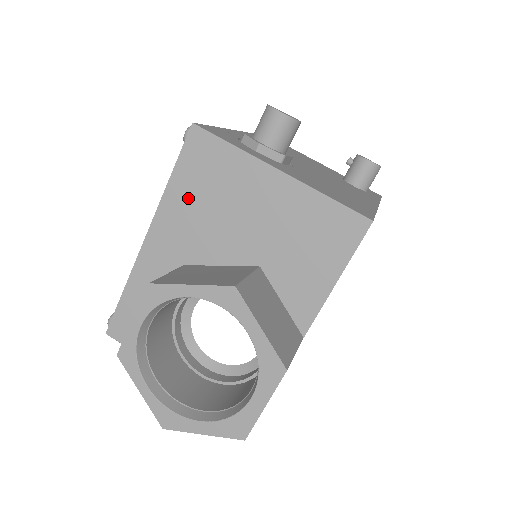
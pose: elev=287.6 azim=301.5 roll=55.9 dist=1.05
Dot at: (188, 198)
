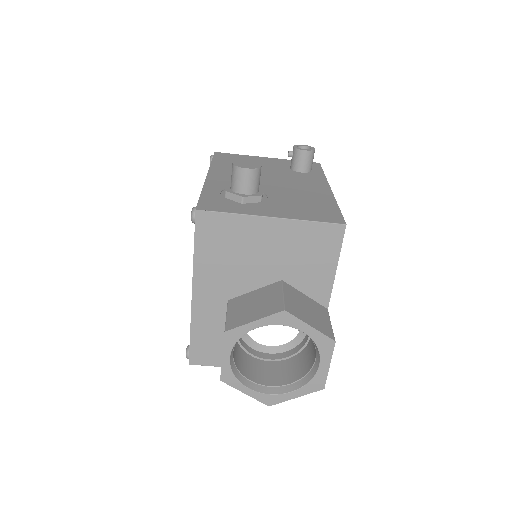
Dot at: (213, 258)
